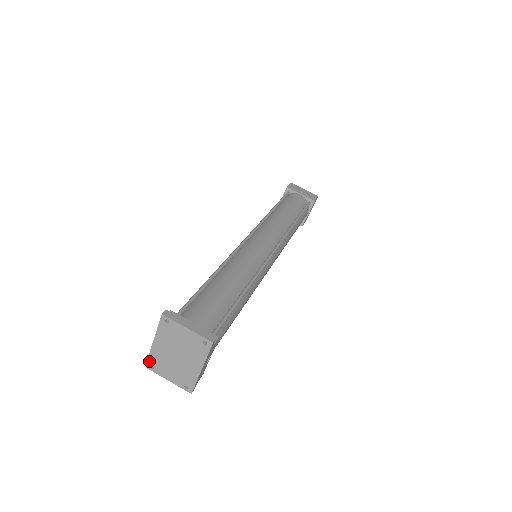
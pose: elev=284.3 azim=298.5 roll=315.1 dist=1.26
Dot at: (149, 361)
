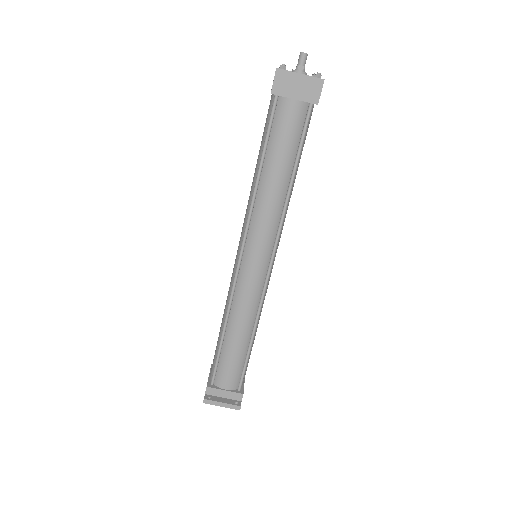
Dot at: occluded
